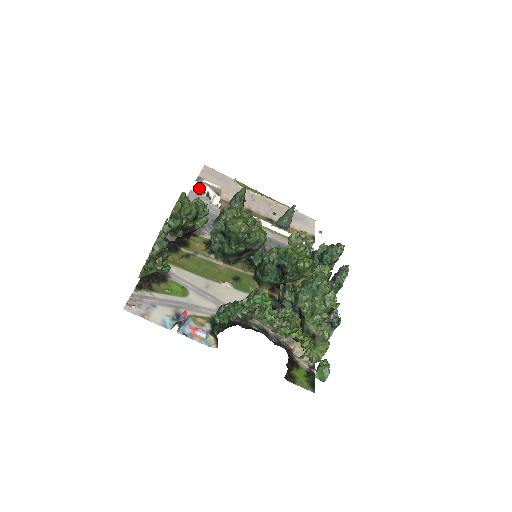
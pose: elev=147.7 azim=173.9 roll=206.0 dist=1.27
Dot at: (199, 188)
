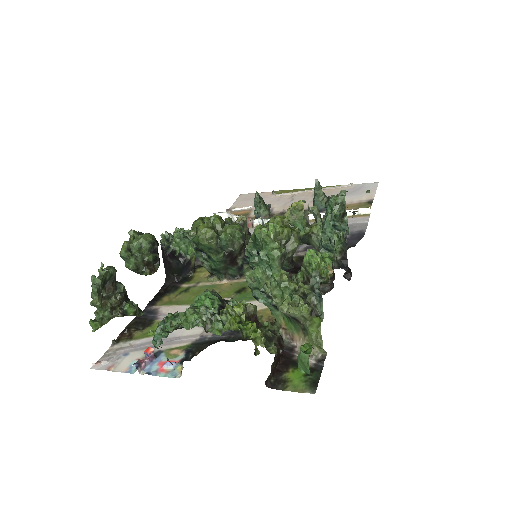
Dot at: occluded
